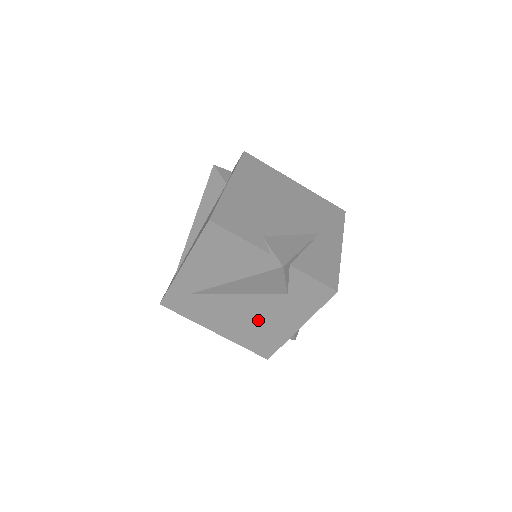
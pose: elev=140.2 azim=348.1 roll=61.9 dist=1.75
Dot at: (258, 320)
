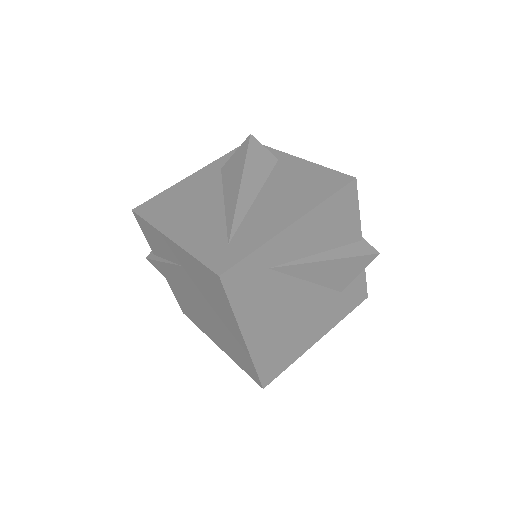
Dot at: (298, 323)
